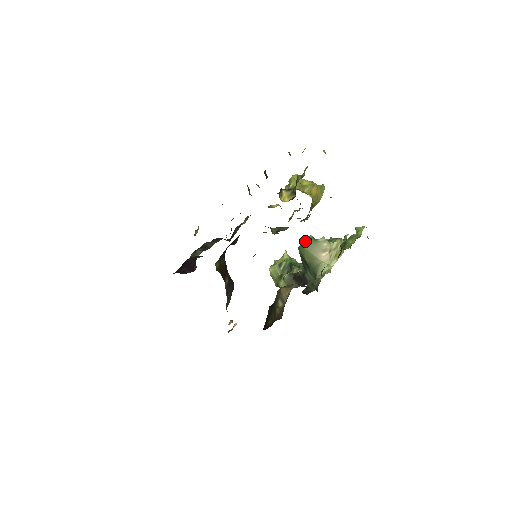
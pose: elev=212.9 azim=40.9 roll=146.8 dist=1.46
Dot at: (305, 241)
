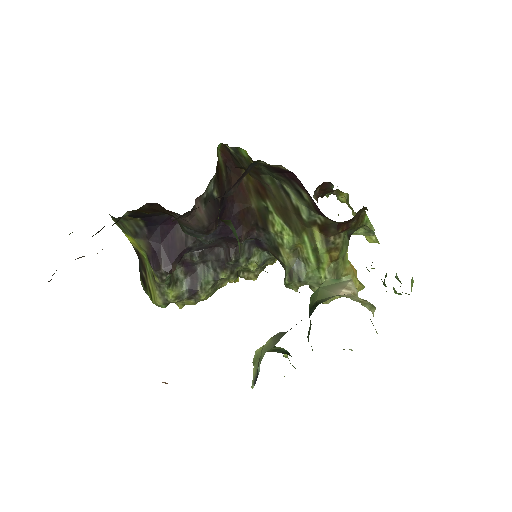
Dot at: occluded
